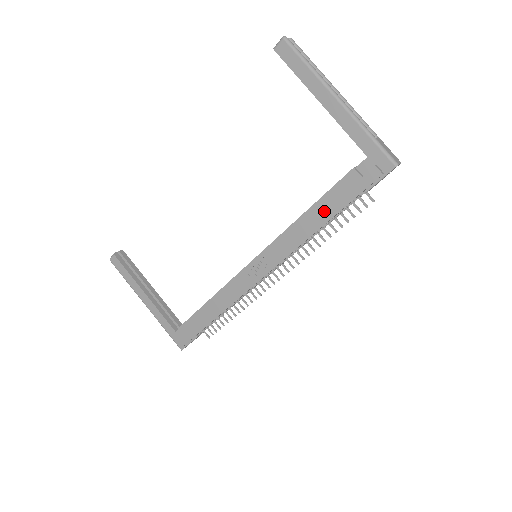
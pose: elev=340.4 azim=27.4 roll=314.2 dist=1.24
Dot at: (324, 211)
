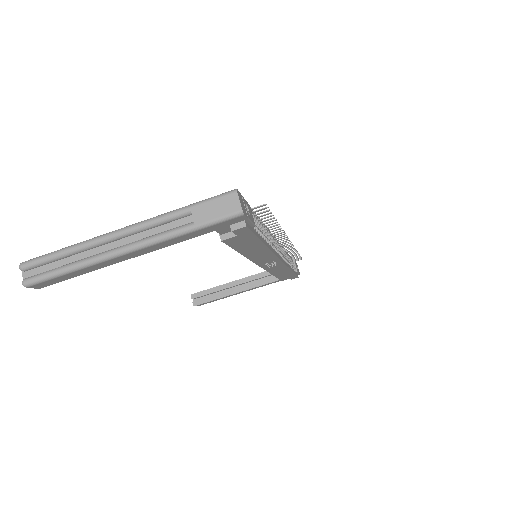
Dot at: (252, 248)
